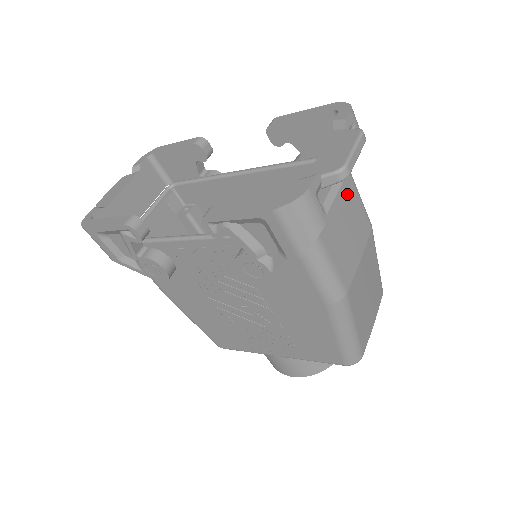
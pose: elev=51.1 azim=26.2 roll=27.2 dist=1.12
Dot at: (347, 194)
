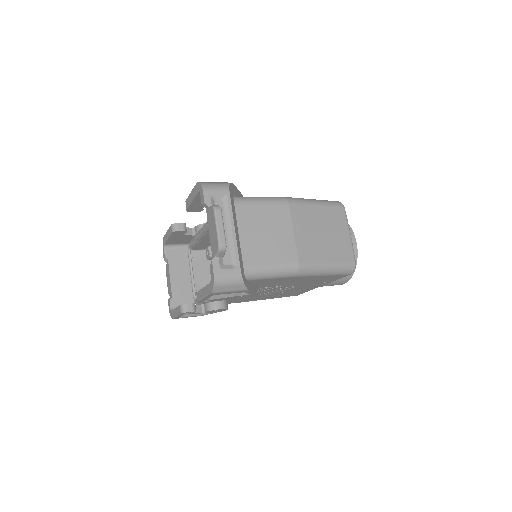
Dot at: (250, 217)
